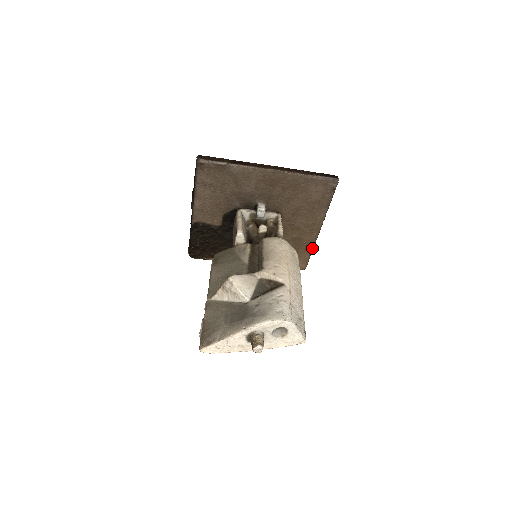
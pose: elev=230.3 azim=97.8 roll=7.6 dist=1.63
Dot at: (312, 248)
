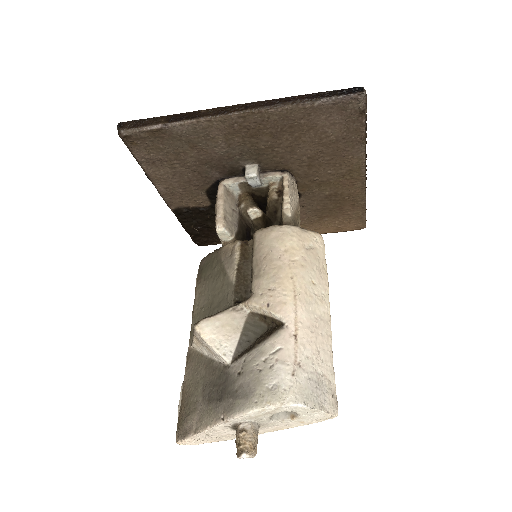
Dot at: (363, 201)
